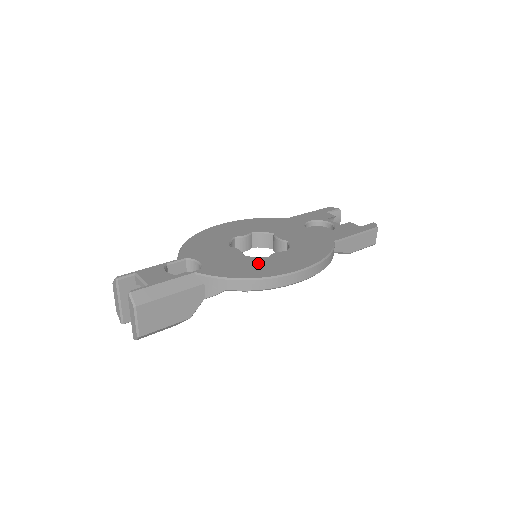
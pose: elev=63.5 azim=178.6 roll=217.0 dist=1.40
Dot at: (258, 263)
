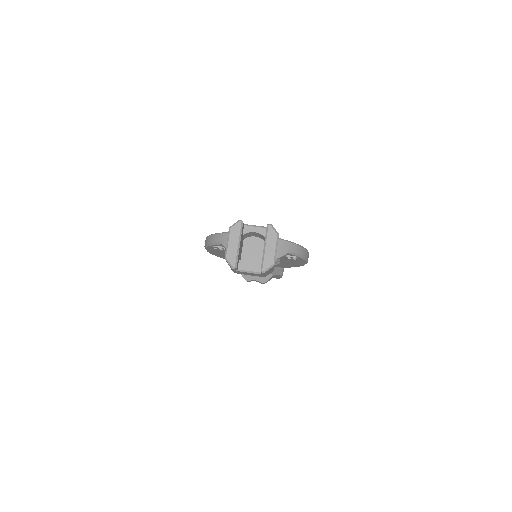
Dot at: occluded
